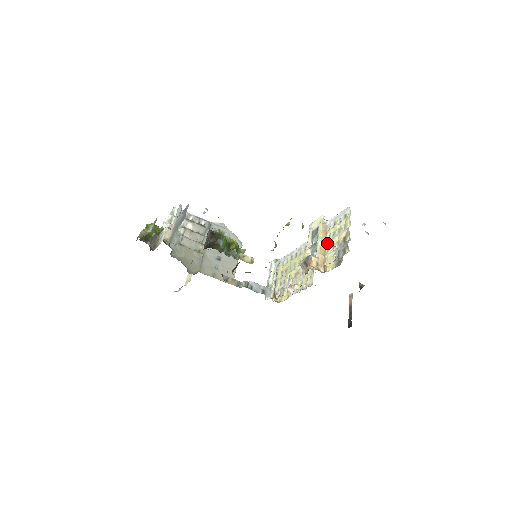
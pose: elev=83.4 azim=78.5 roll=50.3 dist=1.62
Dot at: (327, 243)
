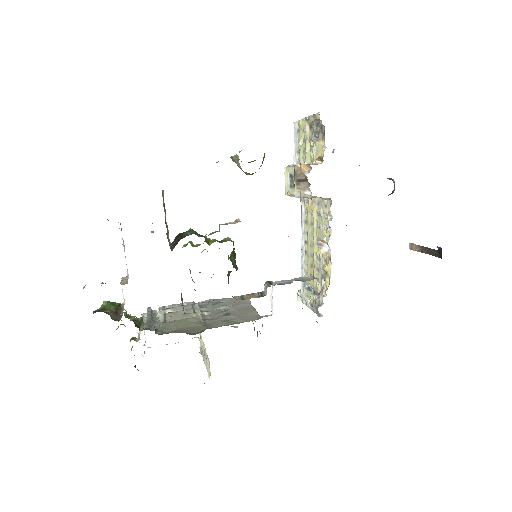
Dot at: (306, 162)
